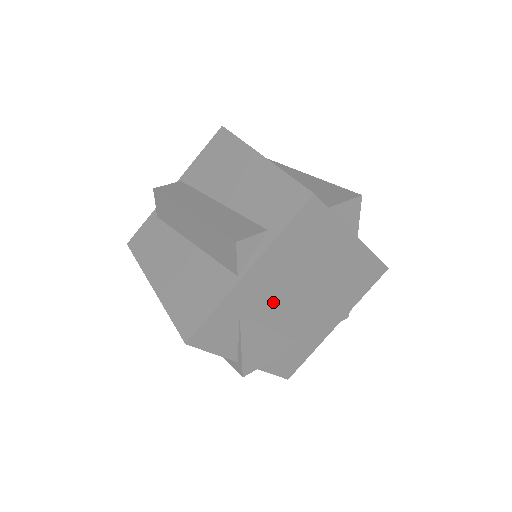
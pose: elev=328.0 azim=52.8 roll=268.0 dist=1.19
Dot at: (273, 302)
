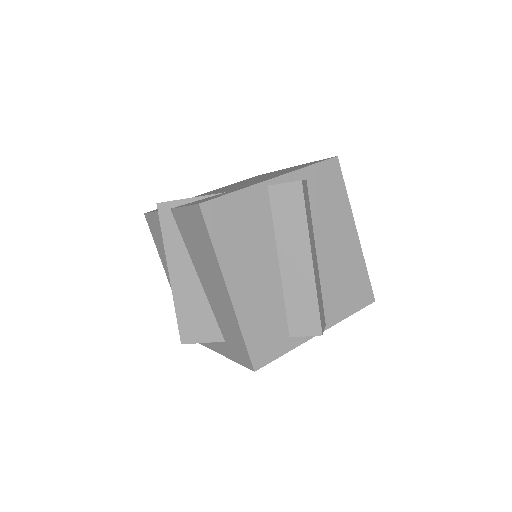
Dot at: occluded
